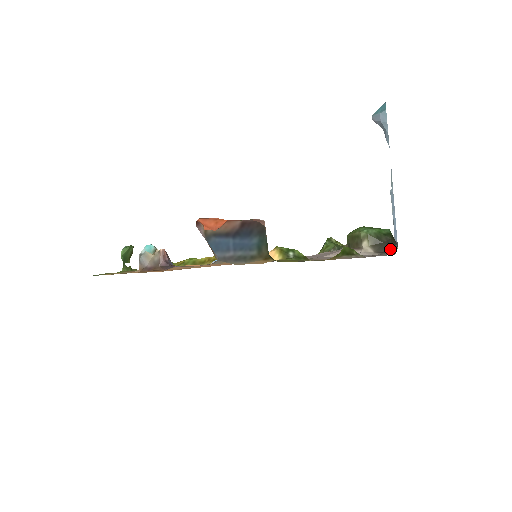
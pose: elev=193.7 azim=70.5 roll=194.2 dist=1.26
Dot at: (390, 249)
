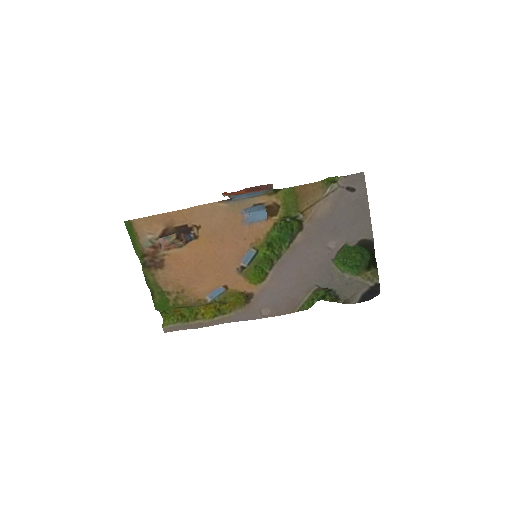
Dot at: (368, 242)
